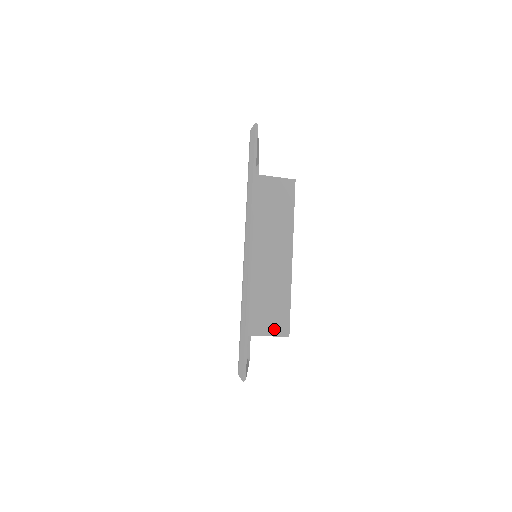
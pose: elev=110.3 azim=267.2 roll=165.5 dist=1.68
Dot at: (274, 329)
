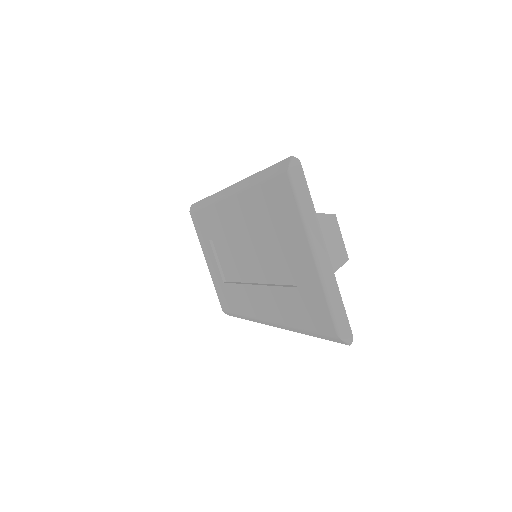
Dot at: occluded
